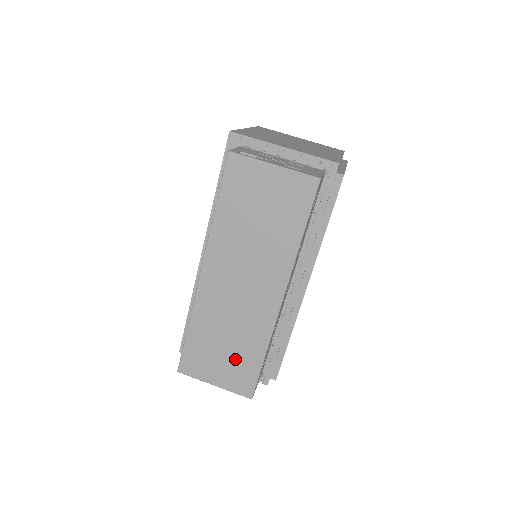
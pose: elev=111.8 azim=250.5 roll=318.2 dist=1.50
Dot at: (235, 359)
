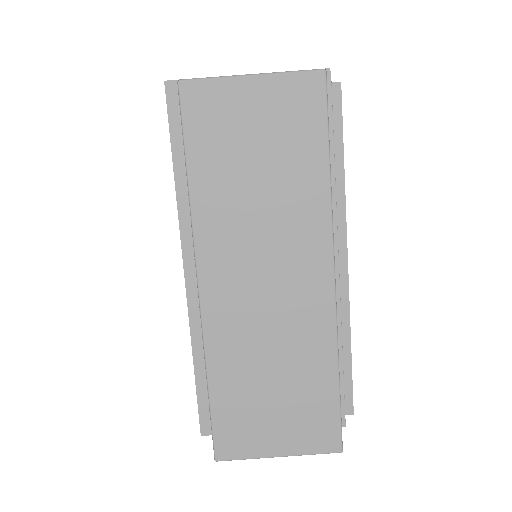
Dot at: (296, 399)
